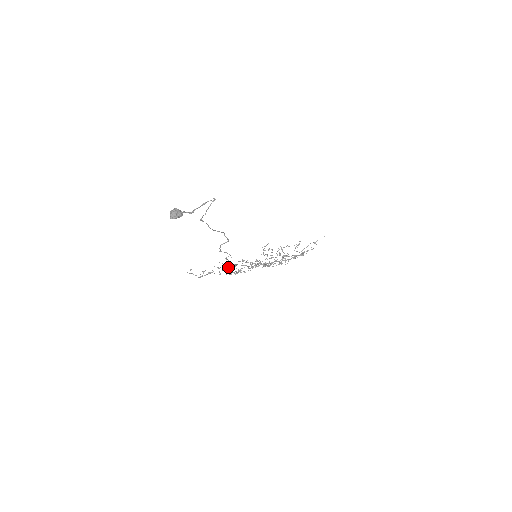
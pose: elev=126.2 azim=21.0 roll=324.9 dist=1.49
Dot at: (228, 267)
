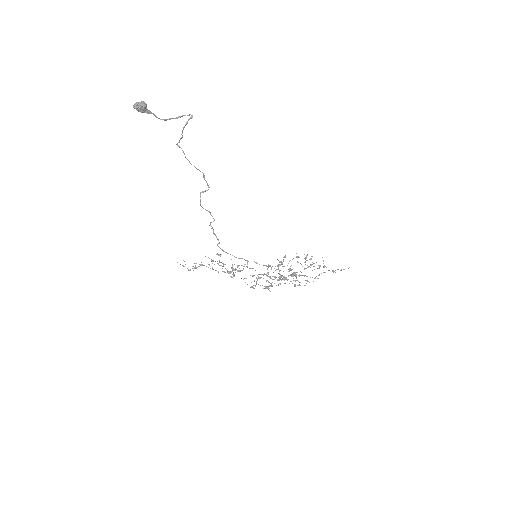
Dot at: occluded
